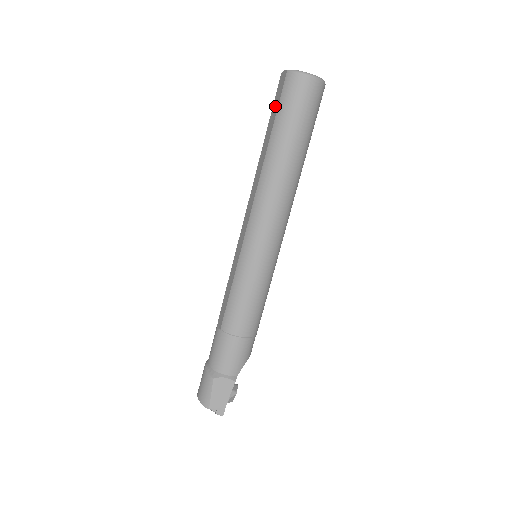
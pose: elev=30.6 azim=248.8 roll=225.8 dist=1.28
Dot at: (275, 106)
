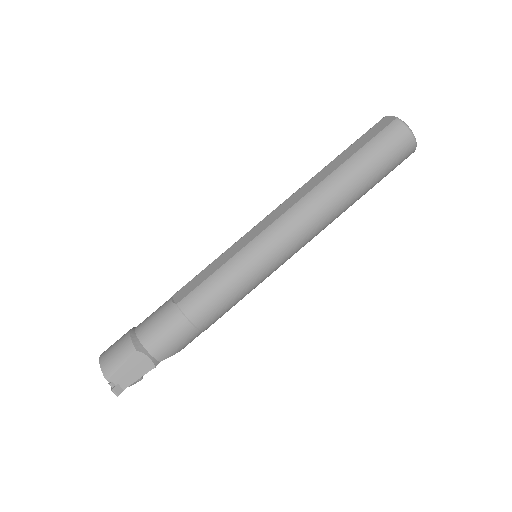
Dot at: (365, 138)
